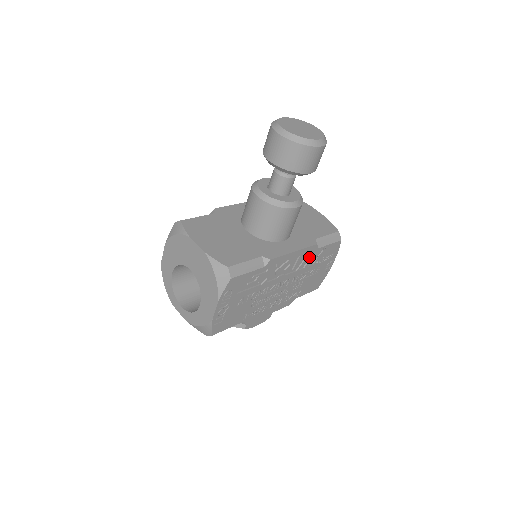
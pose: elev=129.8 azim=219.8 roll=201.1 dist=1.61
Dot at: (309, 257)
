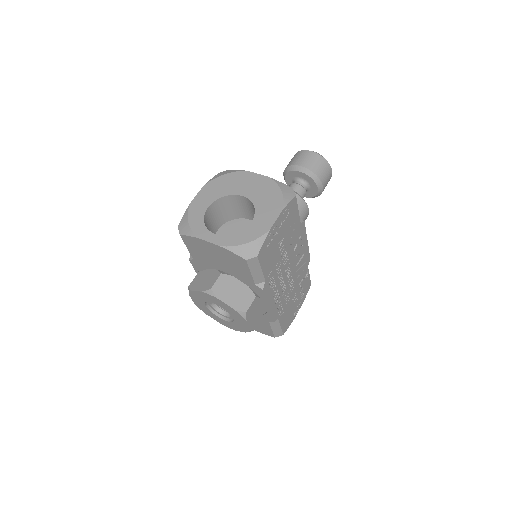
Dot at: (302, 270)
